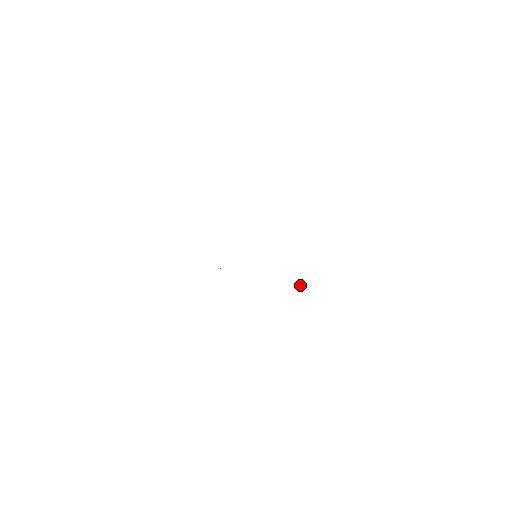
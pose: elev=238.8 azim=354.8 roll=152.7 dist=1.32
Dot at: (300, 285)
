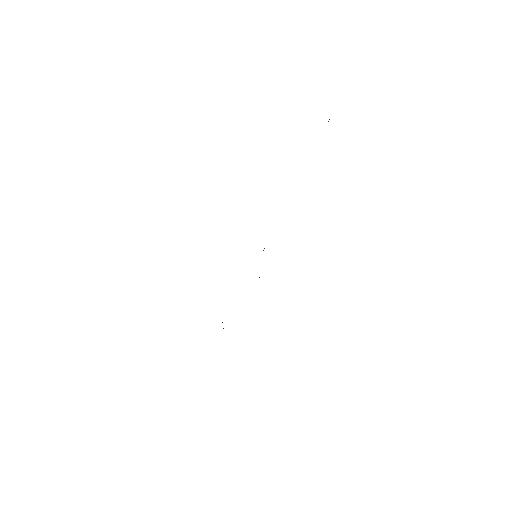
Dot at: occluded
